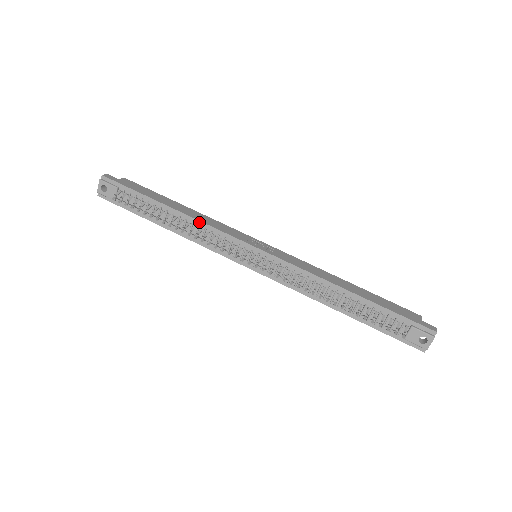
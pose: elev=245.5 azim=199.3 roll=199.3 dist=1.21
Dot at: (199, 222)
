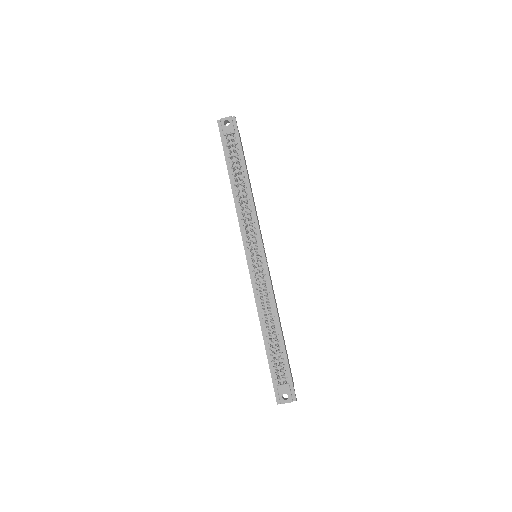
Dot at: (253, 204)
